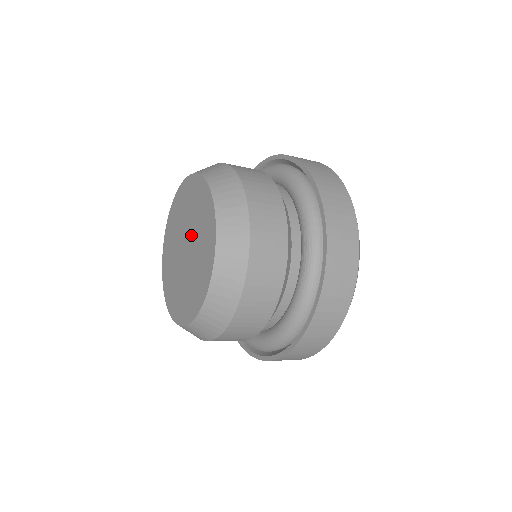
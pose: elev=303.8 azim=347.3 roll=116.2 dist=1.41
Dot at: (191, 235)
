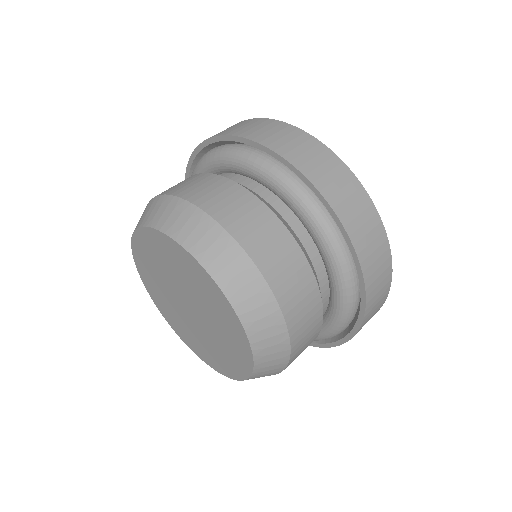
Dot at: (178, 287)
